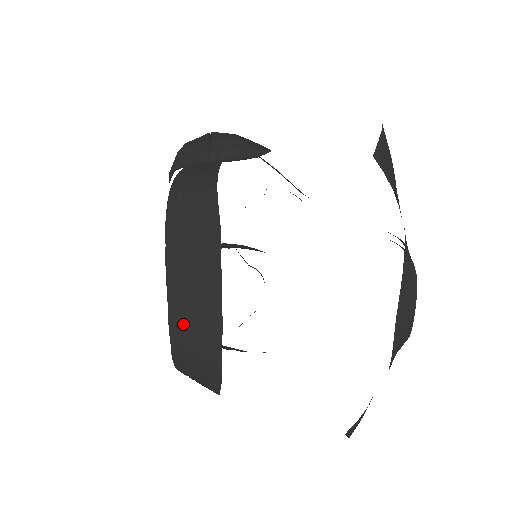
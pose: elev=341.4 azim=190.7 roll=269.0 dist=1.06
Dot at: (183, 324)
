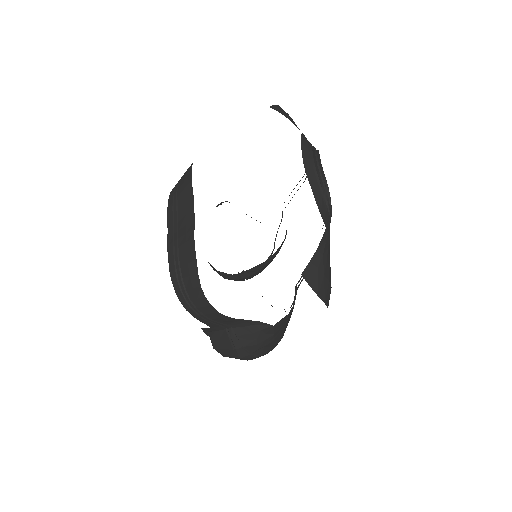
Dot at: (175, 239)
